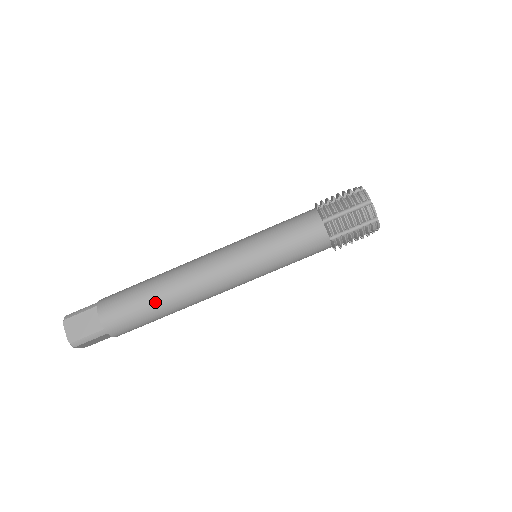
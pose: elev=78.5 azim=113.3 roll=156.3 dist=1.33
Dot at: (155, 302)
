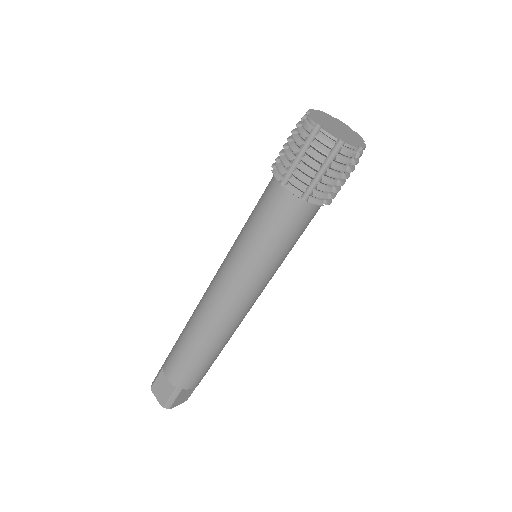
Dot at: (194, 348)
